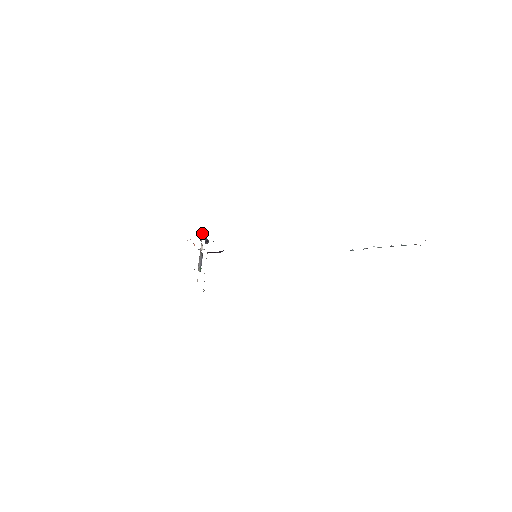
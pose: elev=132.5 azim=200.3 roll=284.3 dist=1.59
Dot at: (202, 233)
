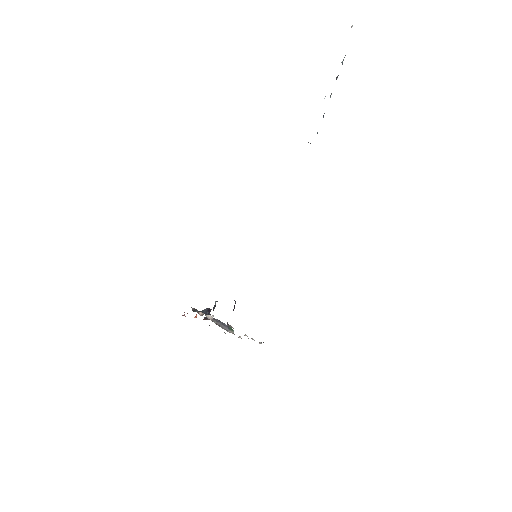
Dot at: (194, 310)
